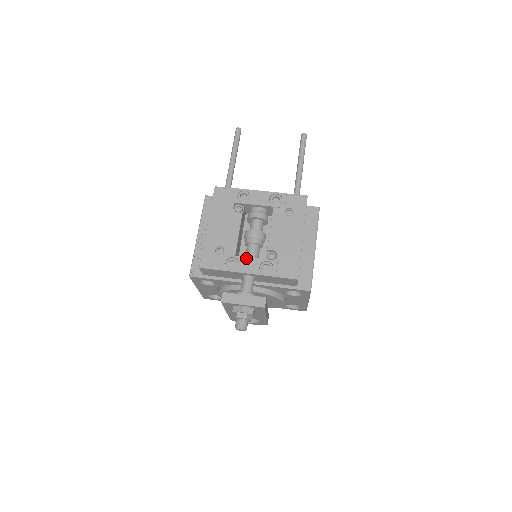
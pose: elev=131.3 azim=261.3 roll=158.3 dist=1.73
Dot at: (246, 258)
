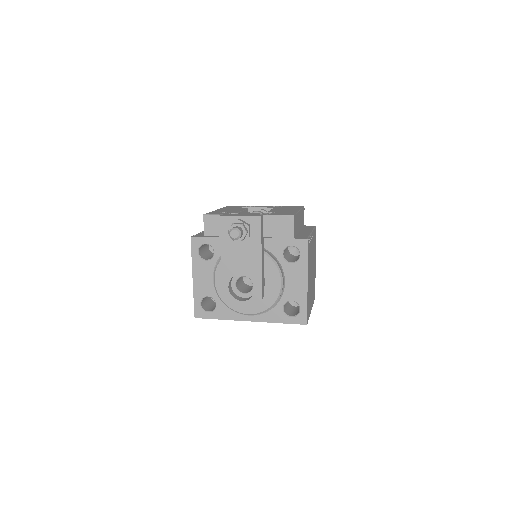
Dot at: (247, 213)
